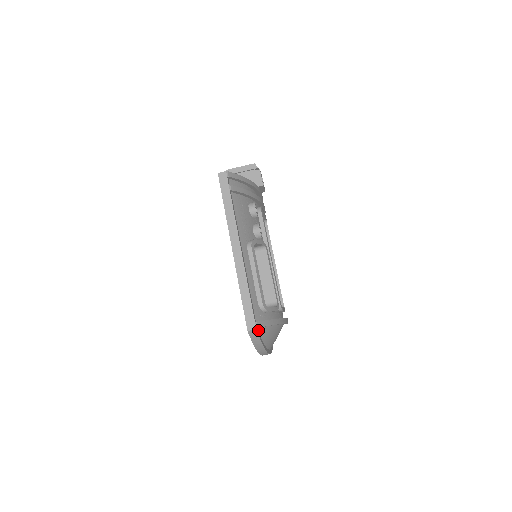
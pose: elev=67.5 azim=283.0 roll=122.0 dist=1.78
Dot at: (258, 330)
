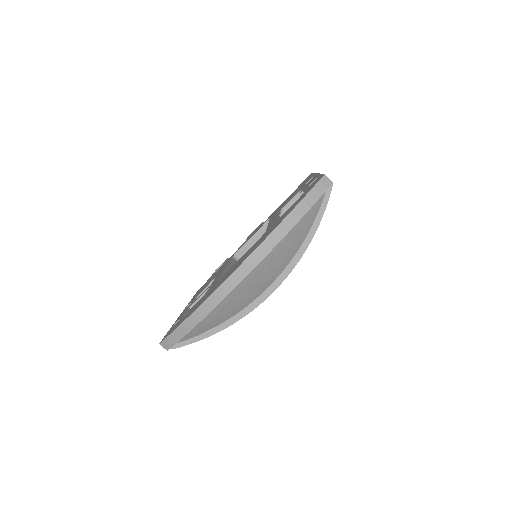
Dot at: occluded
